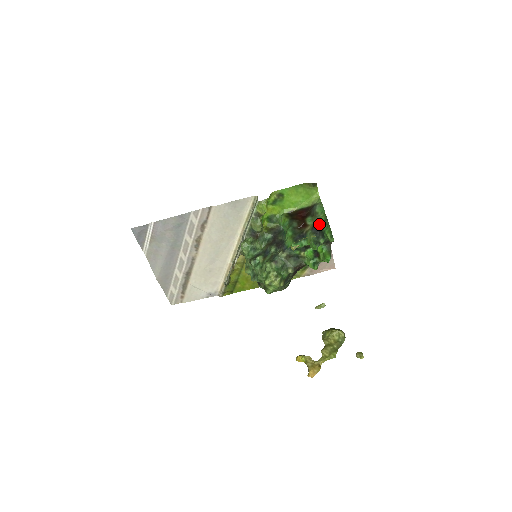
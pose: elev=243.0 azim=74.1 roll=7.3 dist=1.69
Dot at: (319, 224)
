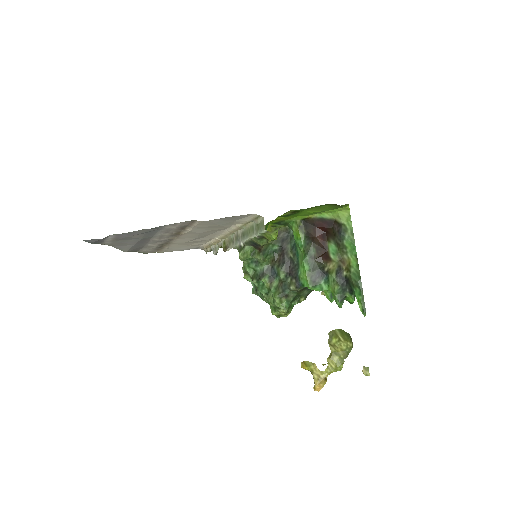
Dot at: (347, 273)
